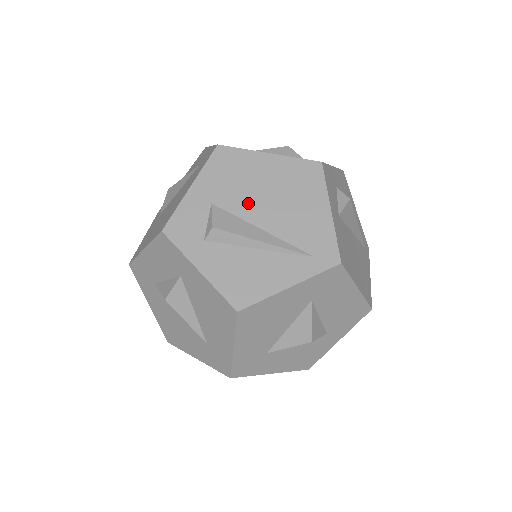
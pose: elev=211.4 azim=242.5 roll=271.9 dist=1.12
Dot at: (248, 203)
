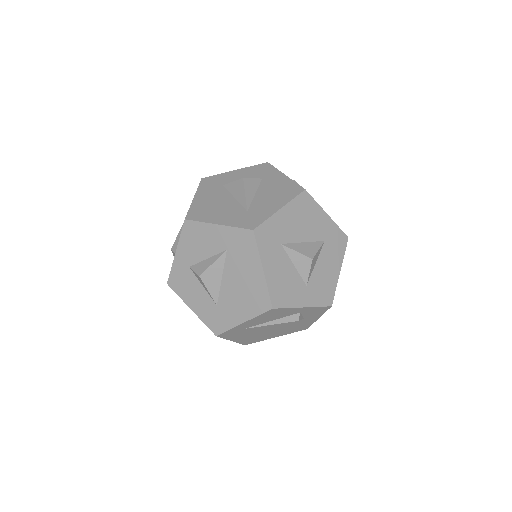
Dot at: occluded
